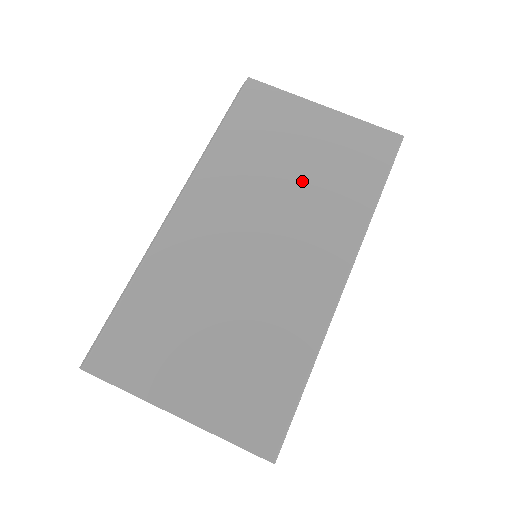
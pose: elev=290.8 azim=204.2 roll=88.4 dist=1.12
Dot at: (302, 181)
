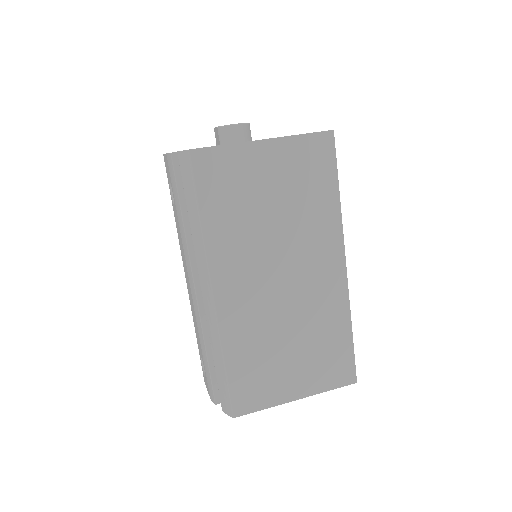
Dot at: (284, 218)
